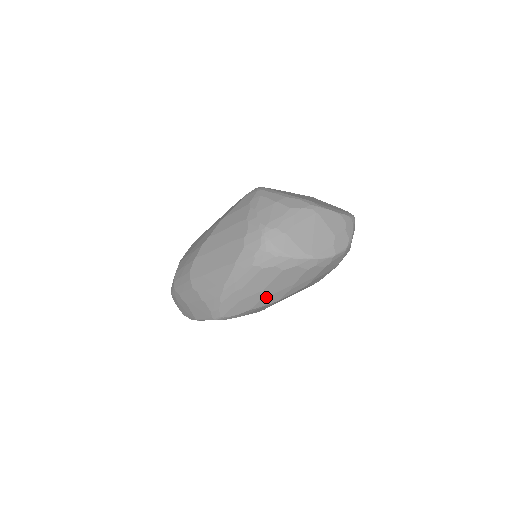
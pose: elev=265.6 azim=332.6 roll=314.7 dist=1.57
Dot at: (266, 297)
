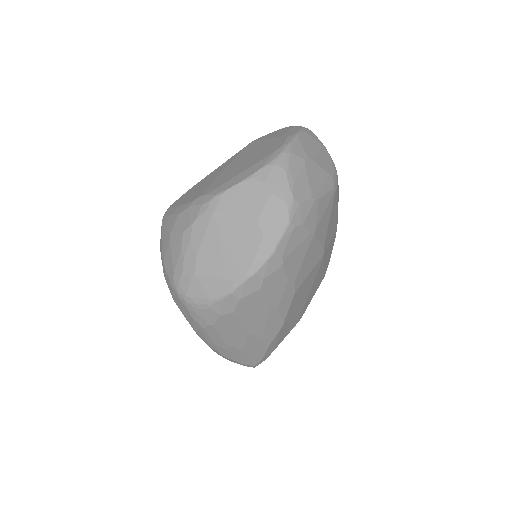
Dot at: (263, 332)
